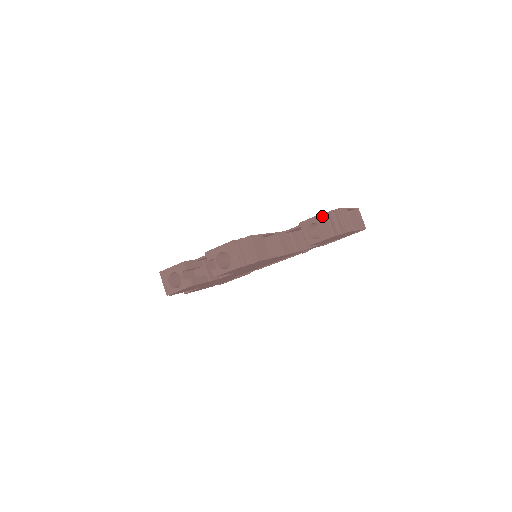
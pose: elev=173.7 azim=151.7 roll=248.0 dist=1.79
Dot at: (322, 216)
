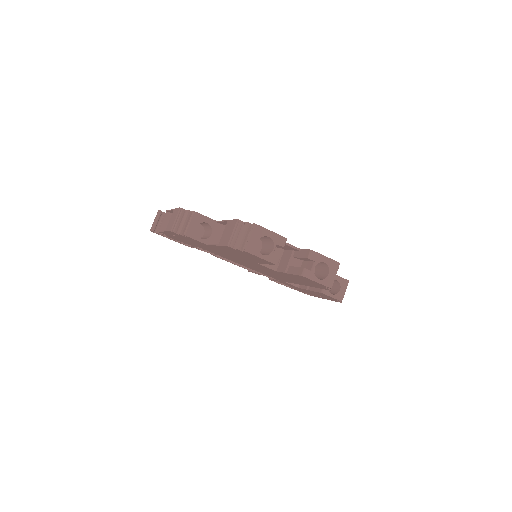
Dot at: (346, 282)
